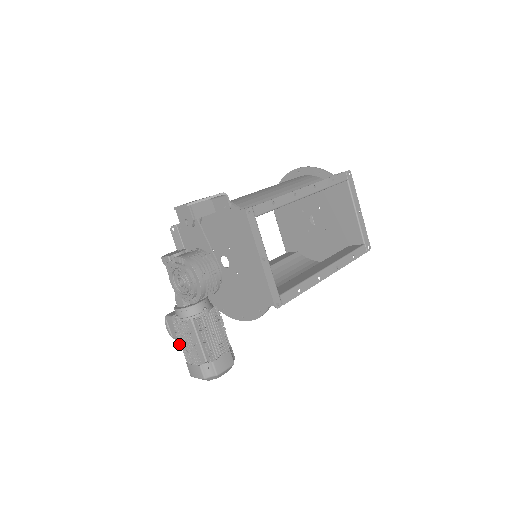
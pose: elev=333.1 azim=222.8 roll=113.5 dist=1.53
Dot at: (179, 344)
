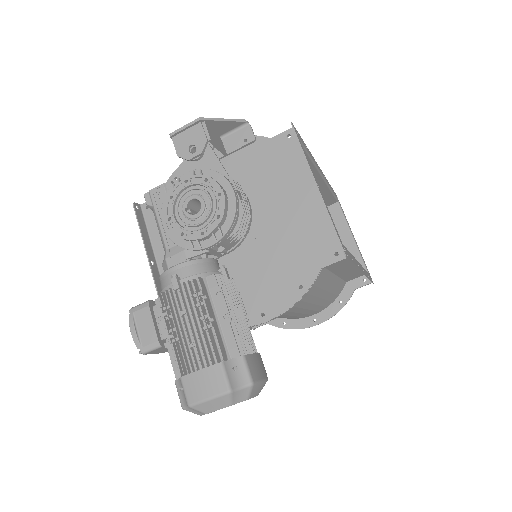
Dot at: (169, 338)
